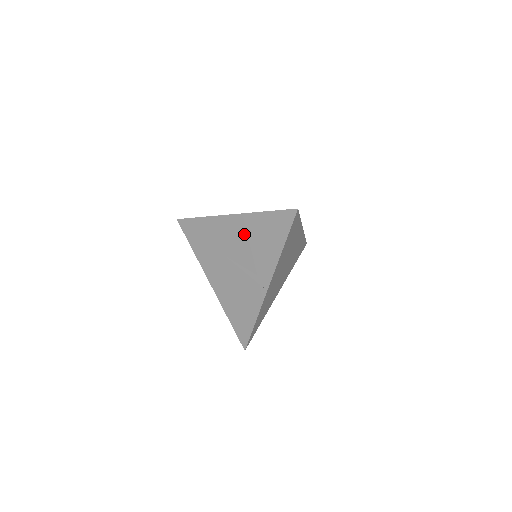
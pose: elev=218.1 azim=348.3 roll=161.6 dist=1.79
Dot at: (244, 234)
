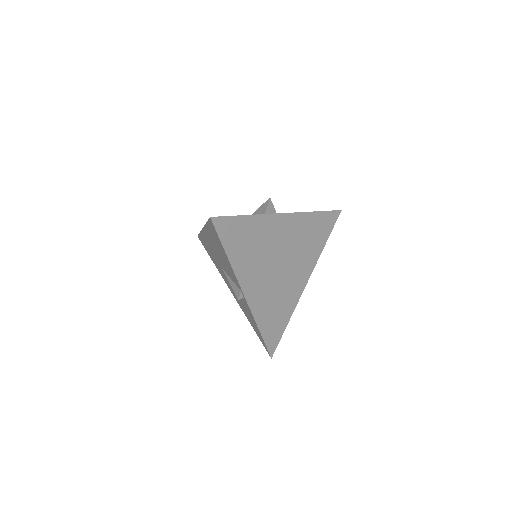
Dot at: (214, 246)
